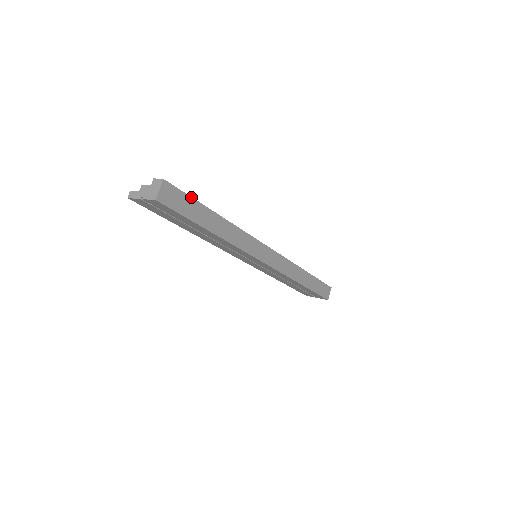
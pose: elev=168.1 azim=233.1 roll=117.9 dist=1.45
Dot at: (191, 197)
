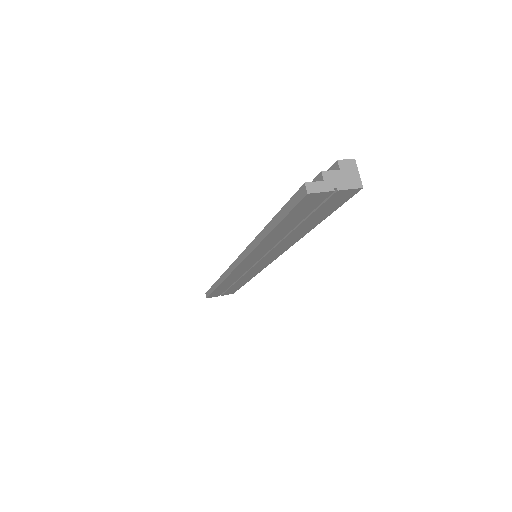
Dot at: occluded
